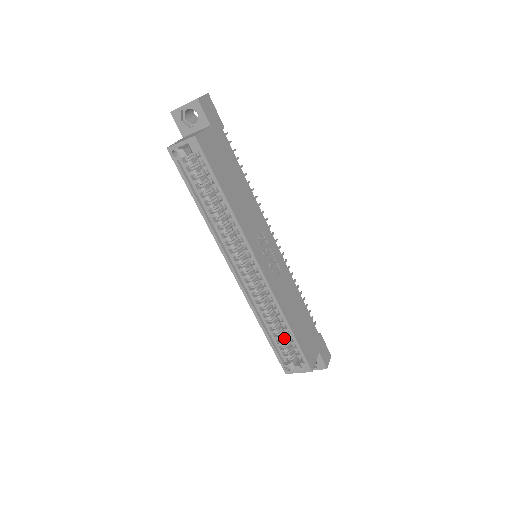
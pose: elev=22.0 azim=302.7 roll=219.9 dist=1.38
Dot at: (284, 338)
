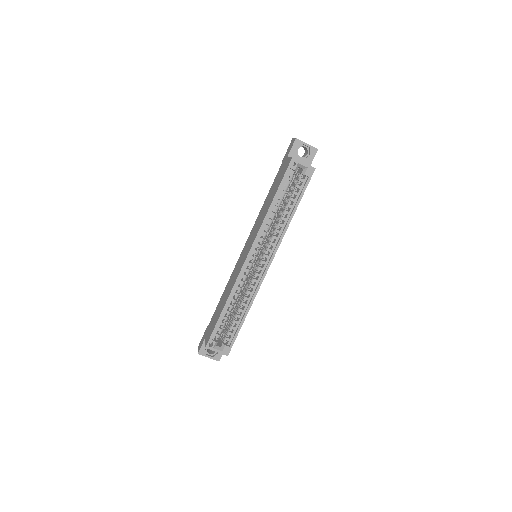
Dot at: (227, 321)
